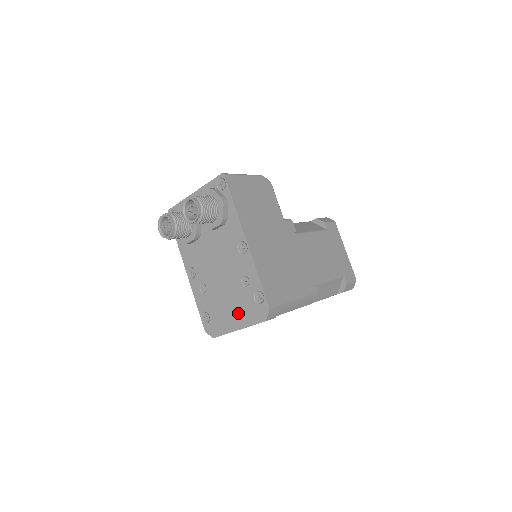
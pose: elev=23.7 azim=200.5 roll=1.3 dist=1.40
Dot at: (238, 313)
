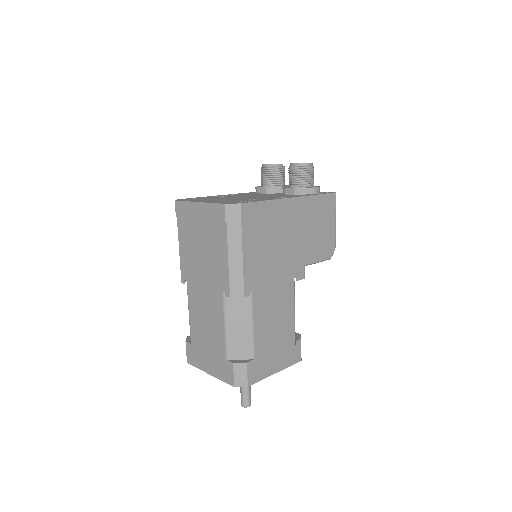
Dot at: (217, 201)
